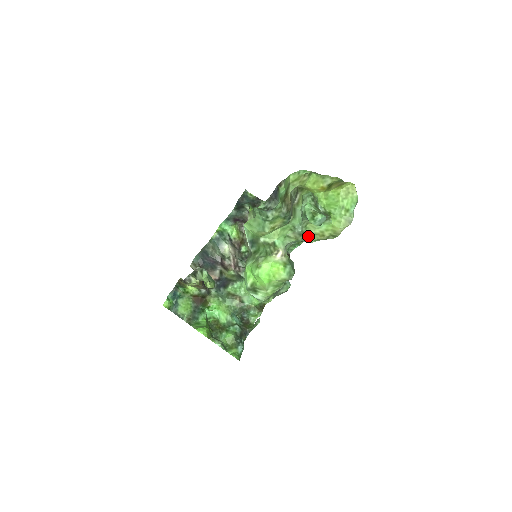
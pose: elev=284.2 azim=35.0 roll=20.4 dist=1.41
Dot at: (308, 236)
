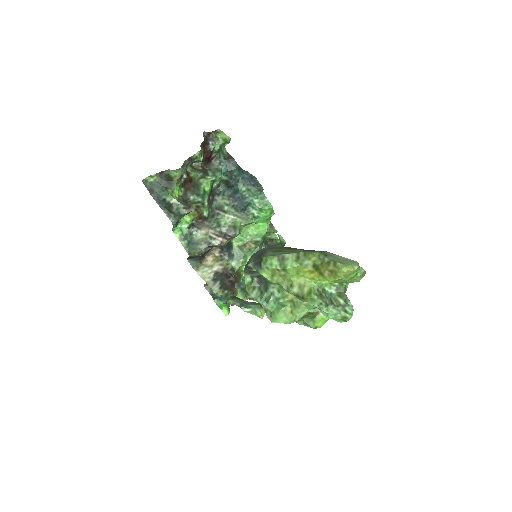
Dot at: occluded
